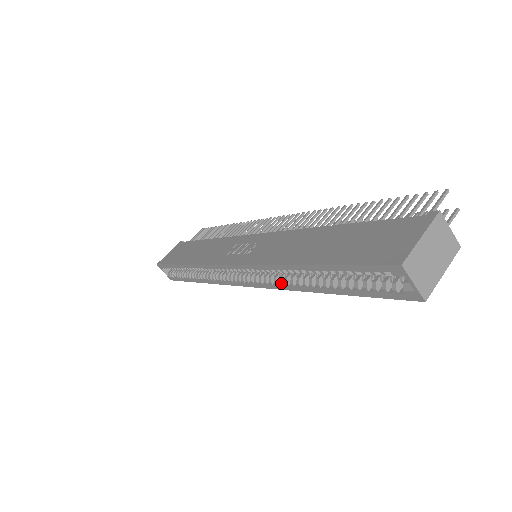
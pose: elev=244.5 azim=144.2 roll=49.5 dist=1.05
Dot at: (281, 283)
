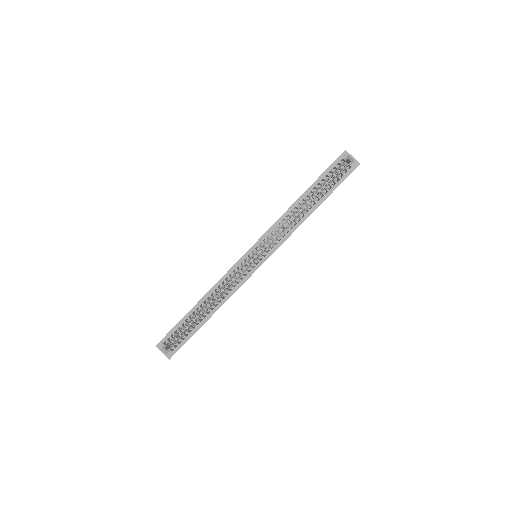
Dot at: (289, 229)
